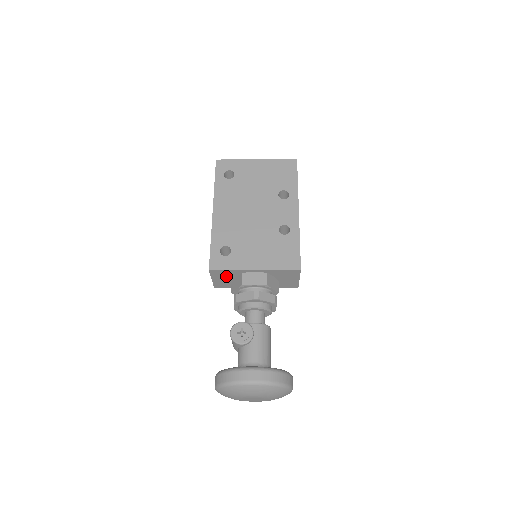
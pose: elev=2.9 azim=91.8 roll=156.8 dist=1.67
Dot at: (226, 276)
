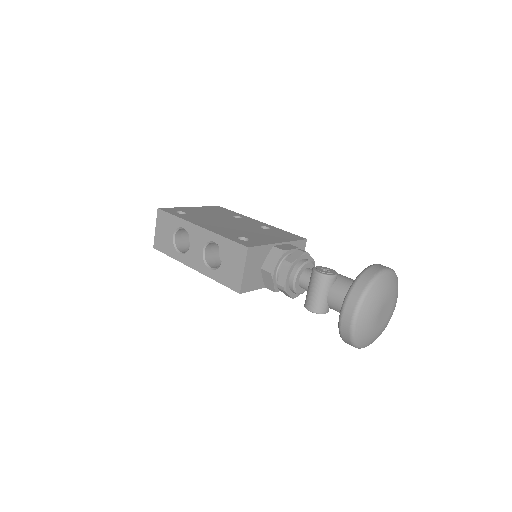
Dot at: (256, 261)
